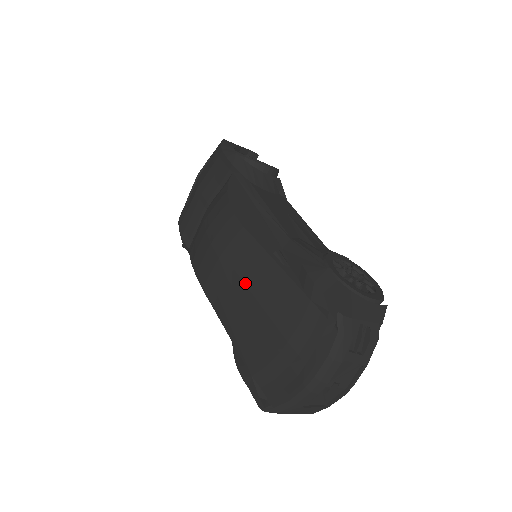
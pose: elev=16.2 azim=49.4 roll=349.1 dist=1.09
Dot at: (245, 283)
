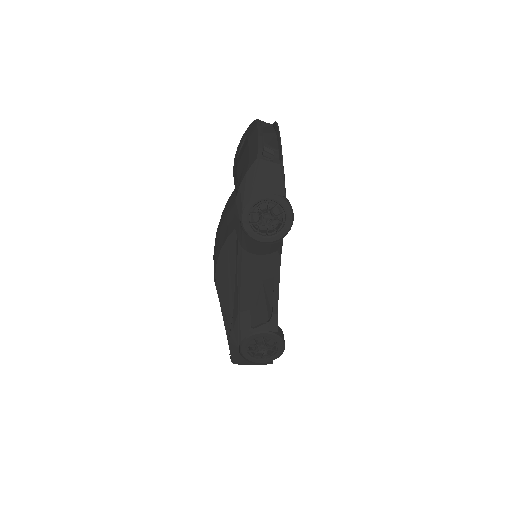
Dot at: occluded
